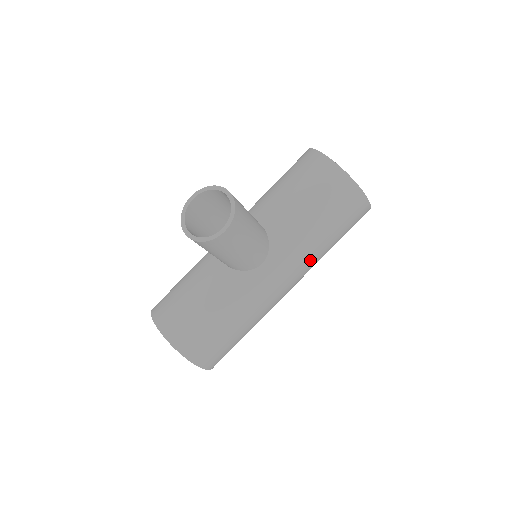
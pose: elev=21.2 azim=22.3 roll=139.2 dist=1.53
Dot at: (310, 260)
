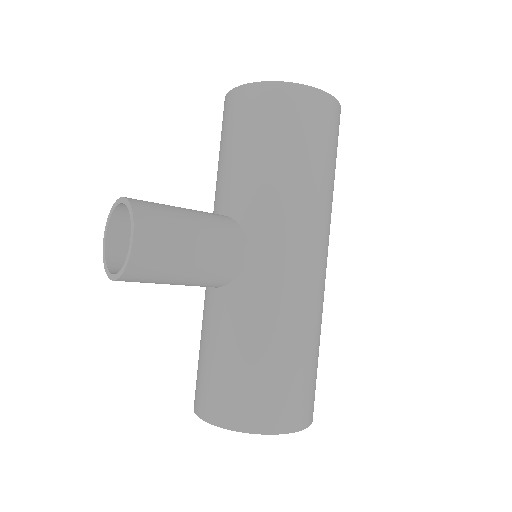
Dot at: (307, 207)
